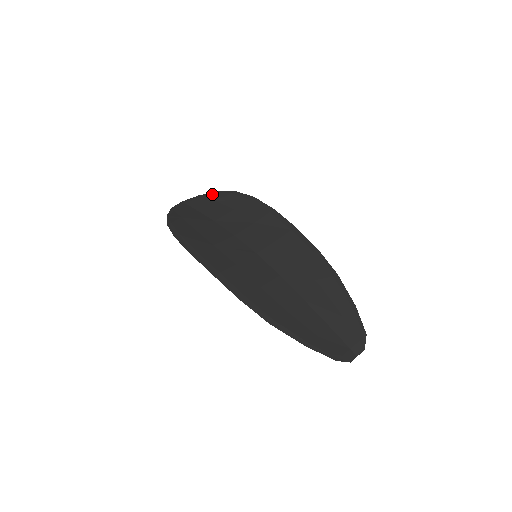
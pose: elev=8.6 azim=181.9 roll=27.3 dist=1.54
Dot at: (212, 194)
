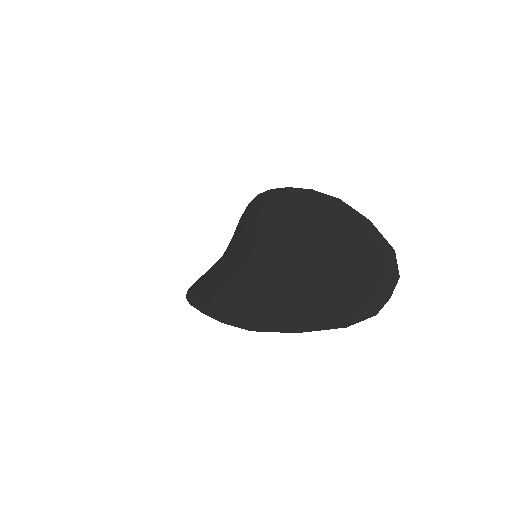
Dot at: occluded
